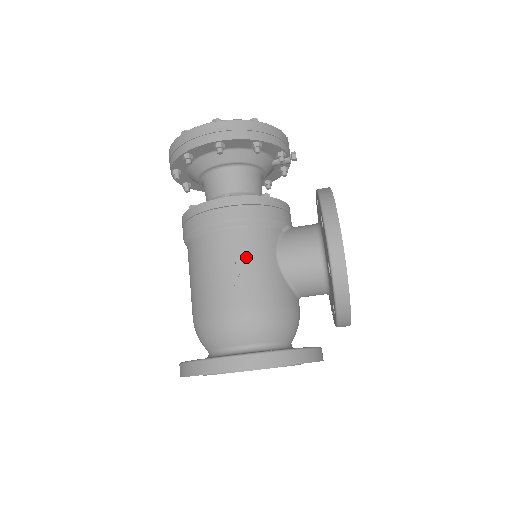
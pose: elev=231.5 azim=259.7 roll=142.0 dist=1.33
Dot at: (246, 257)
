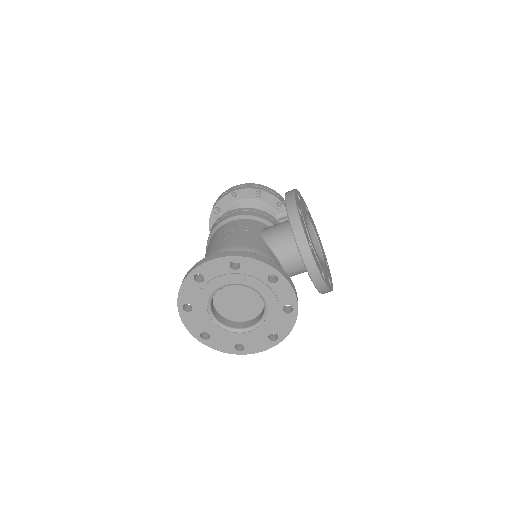
Dot at: (237, 229)
